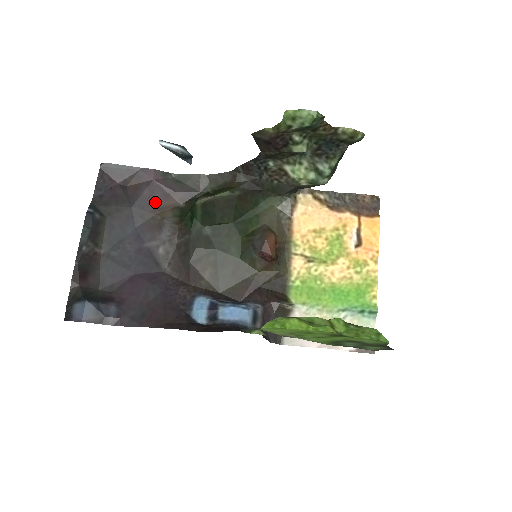
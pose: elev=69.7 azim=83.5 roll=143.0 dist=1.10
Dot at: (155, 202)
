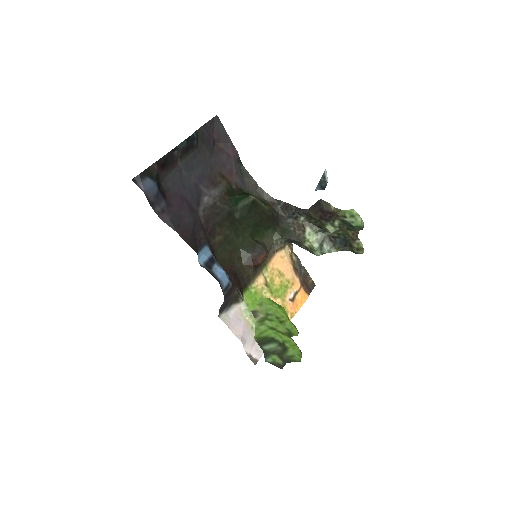
Dot at: (223, 169)
